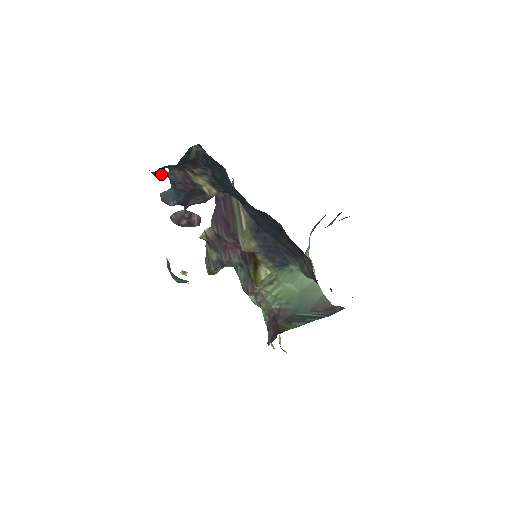
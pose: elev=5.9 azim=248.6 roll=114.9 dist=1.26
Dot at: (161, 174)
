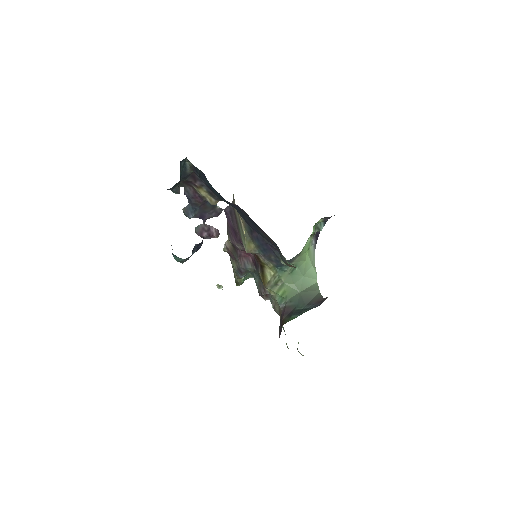
Dot at: (179, 192)
